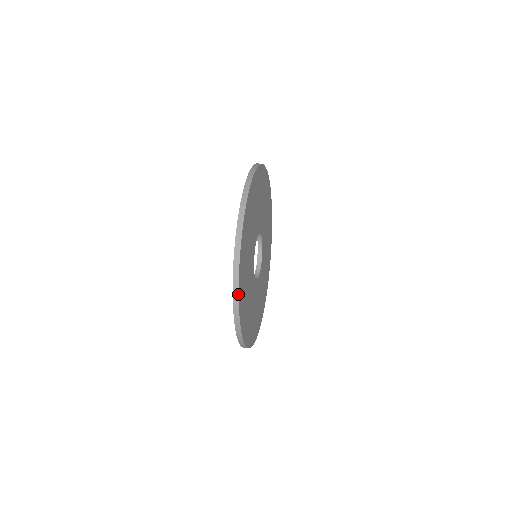
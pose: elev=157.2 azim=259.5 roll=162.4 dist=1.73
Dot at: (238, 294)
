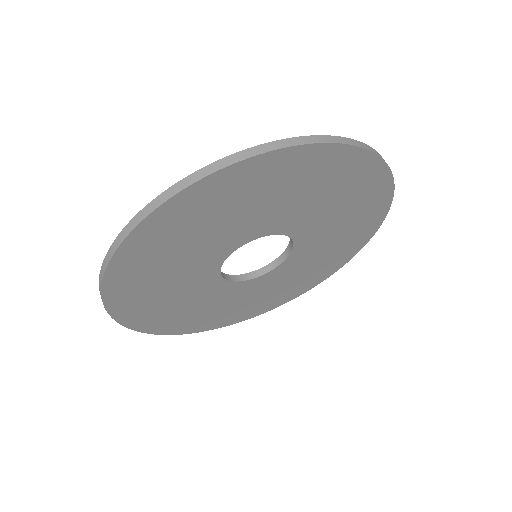
Dot at: (181, 334)
